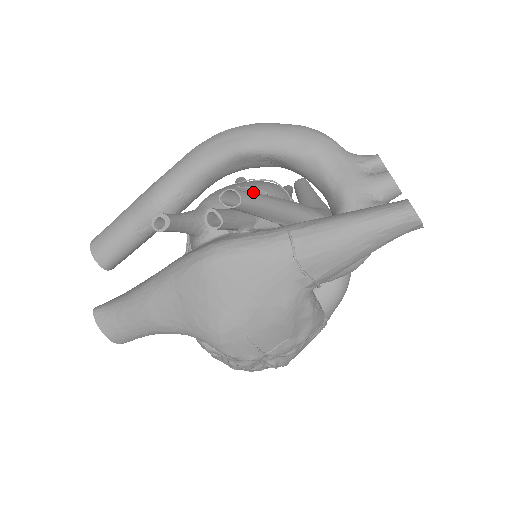
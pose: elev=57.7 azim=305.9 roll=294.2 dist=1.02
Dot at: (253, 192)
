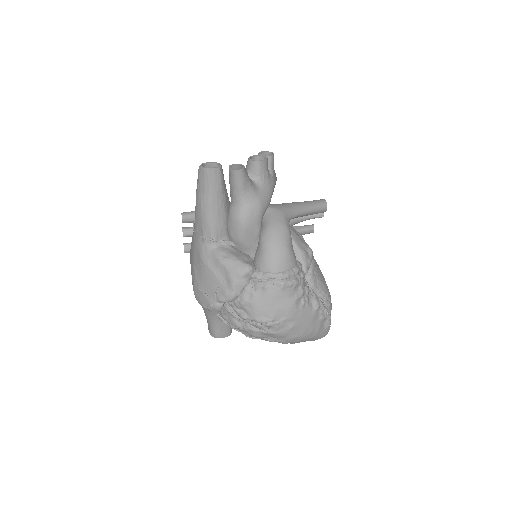
Dot at: occluded
